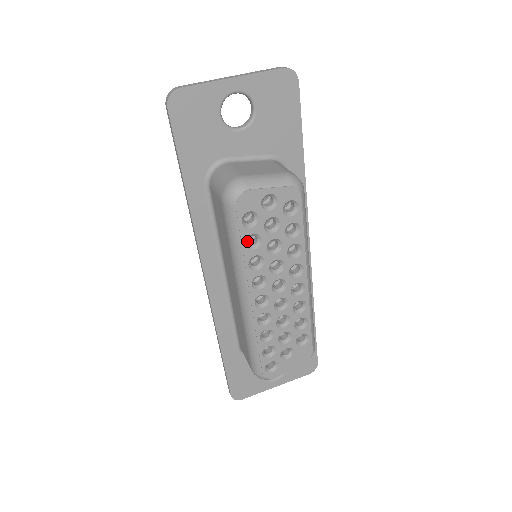
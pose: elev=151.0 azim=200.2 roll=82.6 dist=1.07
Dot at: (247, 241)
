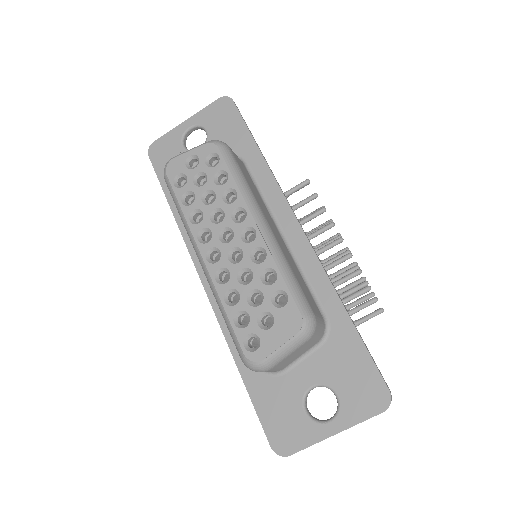
Dot at: occluded
